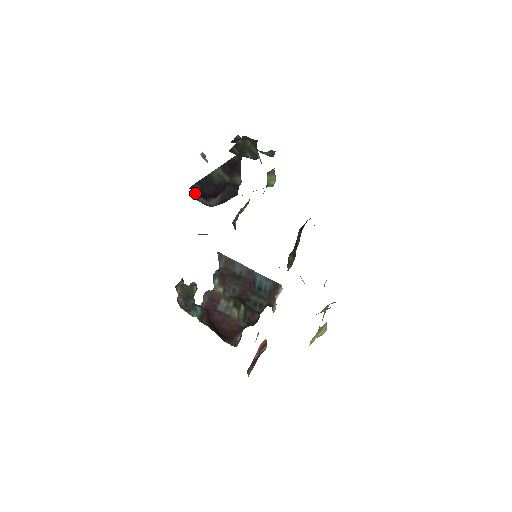
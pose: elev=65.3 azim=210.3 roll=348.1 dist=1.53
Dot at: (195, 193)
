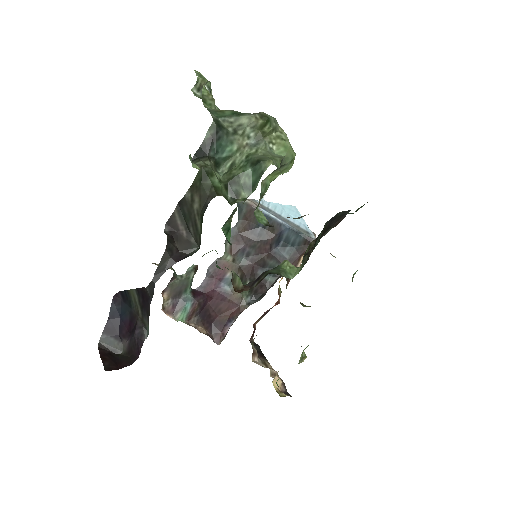
Dot at: (108, 328)
